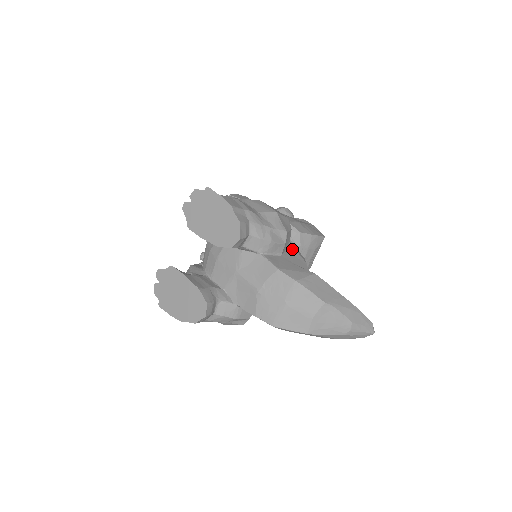
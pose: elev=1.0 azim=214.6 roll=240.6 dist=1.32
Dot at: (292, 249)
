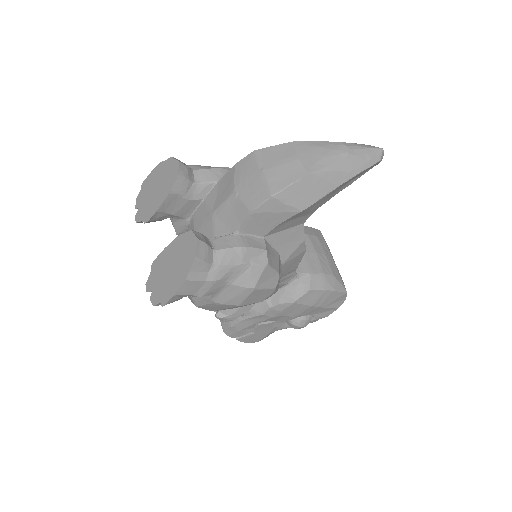
Dot at: occluded
